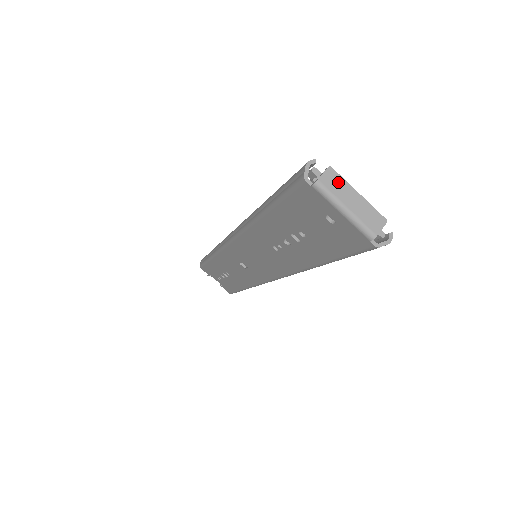
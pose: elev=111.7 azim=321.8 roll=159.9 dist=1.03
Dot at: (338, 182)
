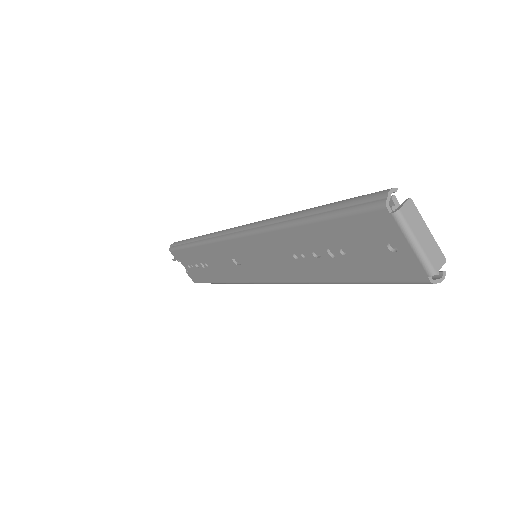
Dot at: (415, 215)
